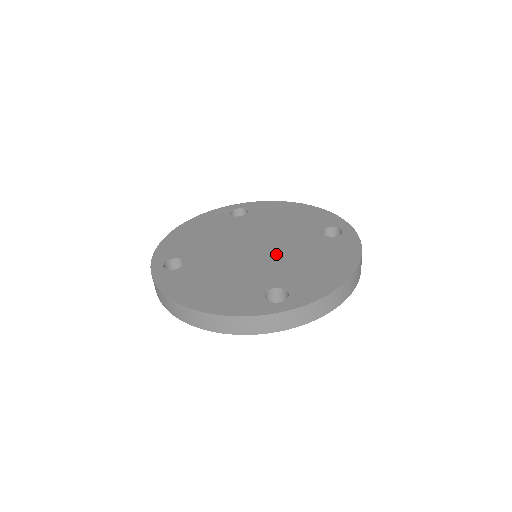
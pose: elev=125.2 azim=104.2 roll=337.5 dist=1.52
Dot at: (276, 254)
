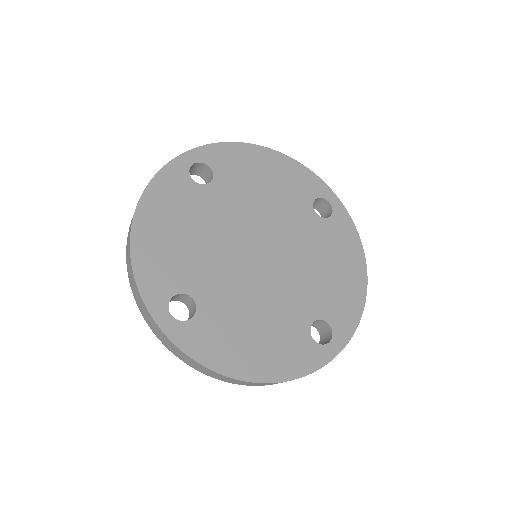
Dot at: (289, 261)
